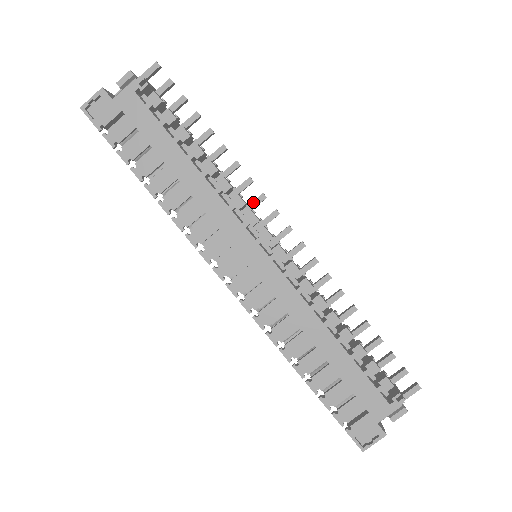
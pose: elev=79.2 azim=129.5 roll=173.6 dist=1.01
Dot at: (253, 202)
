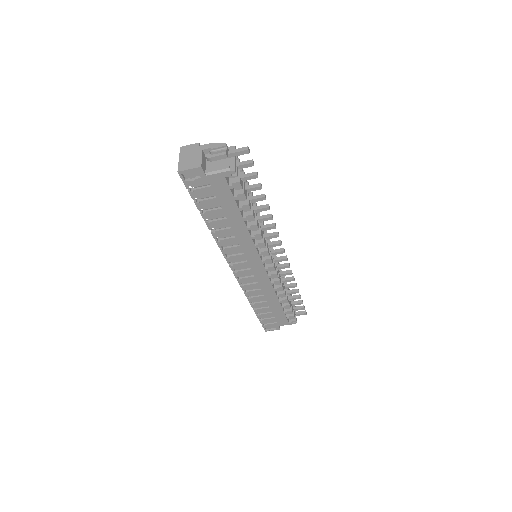
Dot at: (270, 237)
